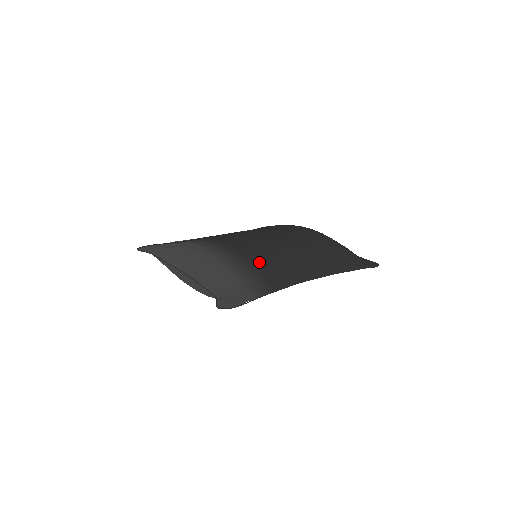
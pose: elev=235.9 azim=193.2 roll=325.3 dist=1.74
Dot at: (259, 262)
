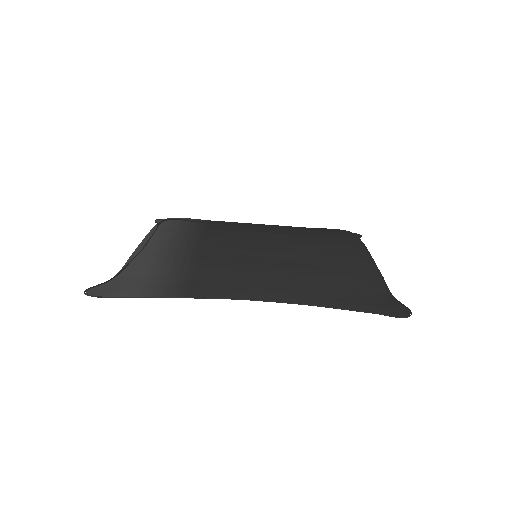
Dot at: (207, 257)
